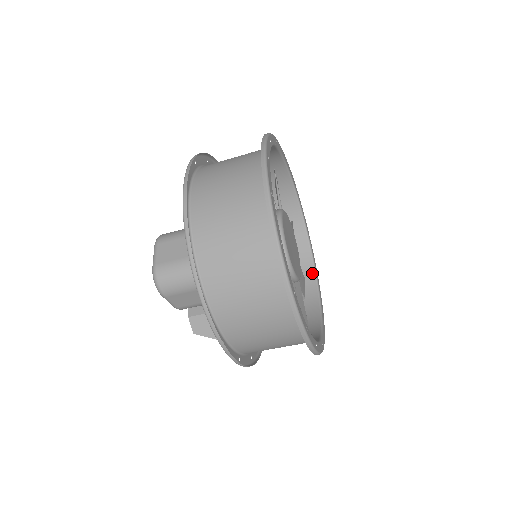
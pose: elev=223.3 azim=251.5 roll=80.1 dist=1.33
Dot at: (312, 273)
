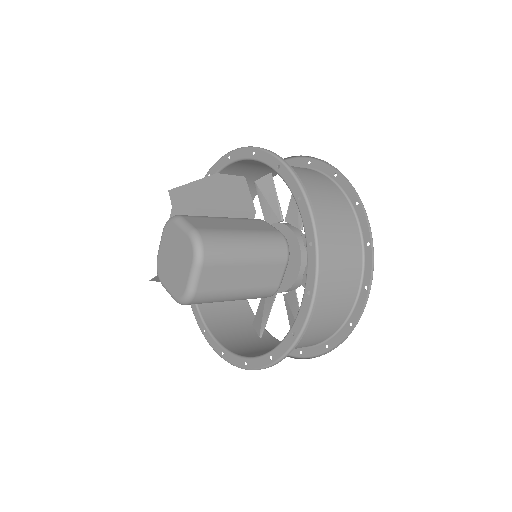
Dot at: occluded
